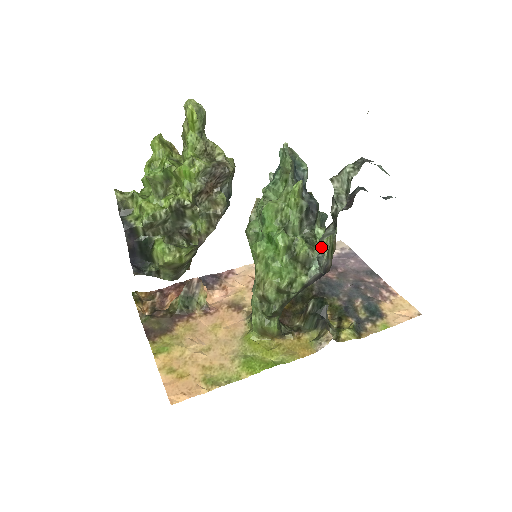
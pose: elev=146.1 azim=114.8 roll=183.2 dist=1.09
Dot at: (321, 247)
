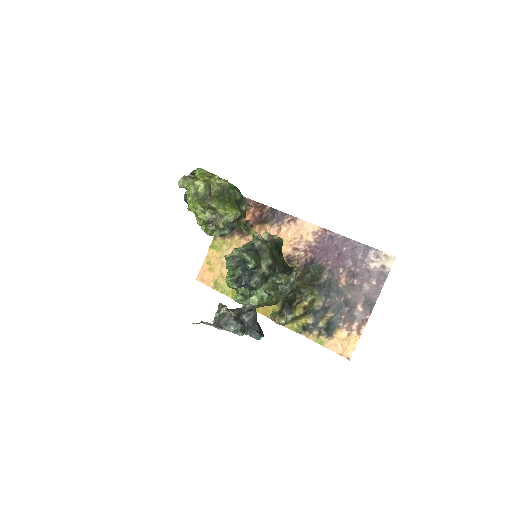
Dot at: occluded
